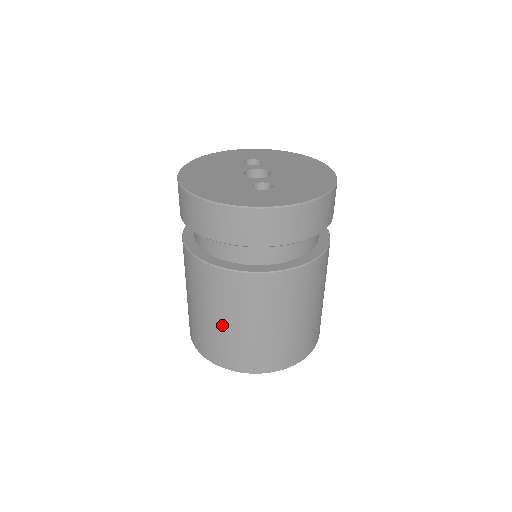
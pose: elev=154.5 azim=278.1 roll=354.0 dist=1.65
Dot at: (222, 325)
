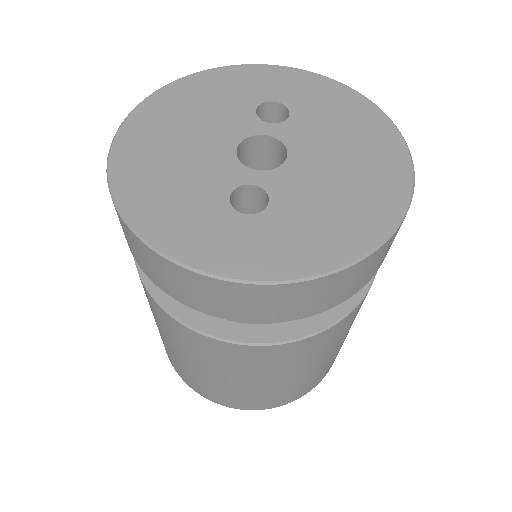
Dot at: (175, 353)
